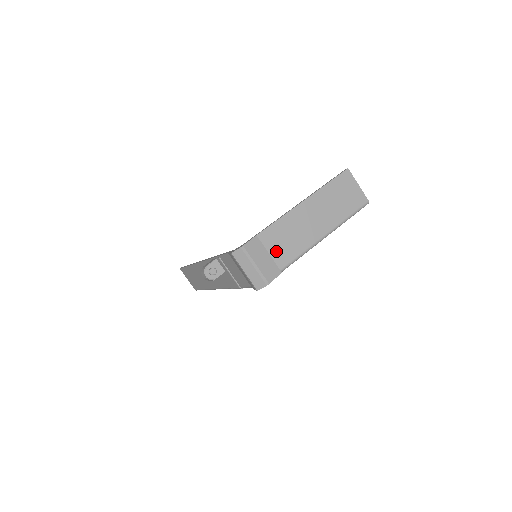
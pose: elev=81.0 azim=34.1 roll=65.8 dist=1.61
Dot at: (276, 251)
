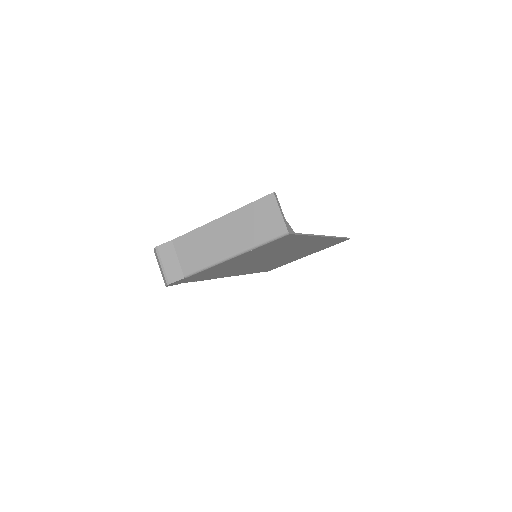
Dot at: (184, 258)
